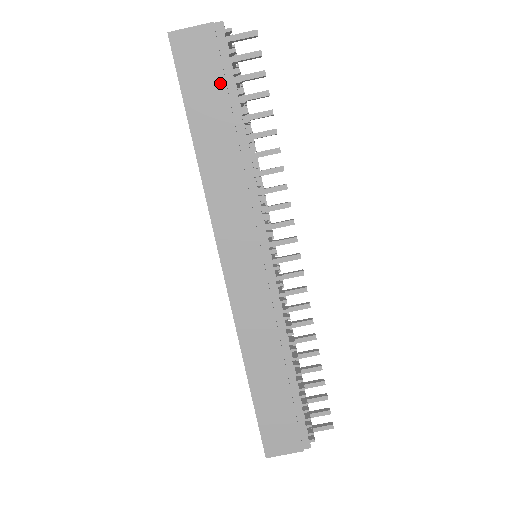
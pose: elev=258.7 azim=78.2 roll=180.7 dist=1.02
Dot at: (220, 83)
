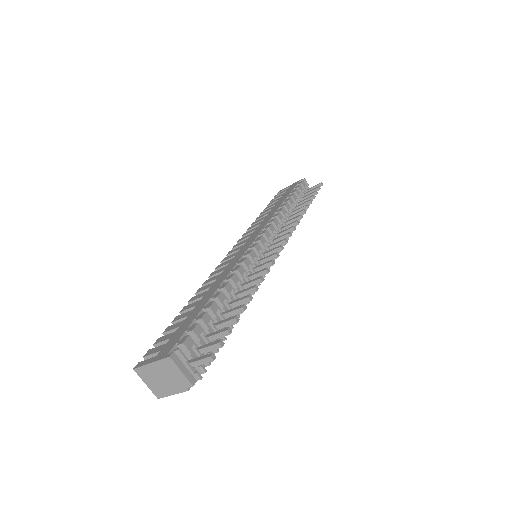
Dot at: occluded
